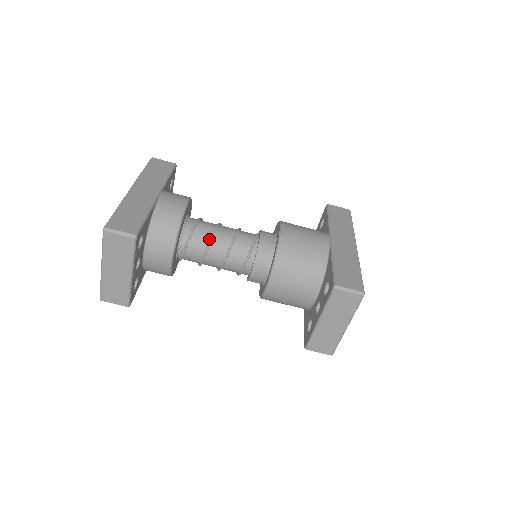
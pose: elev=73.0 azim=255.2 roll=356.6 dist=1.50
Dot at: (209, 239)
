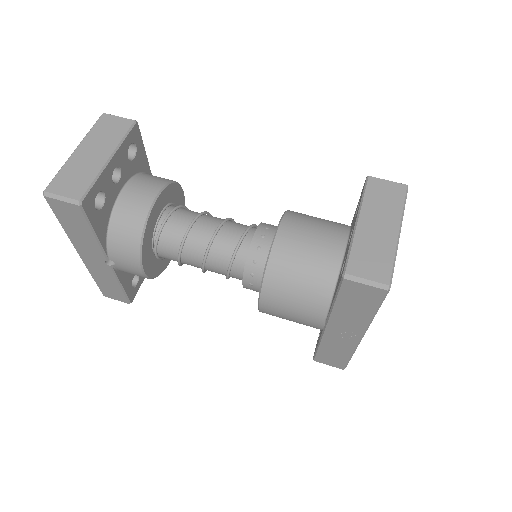
Dot at: (203, 214)
